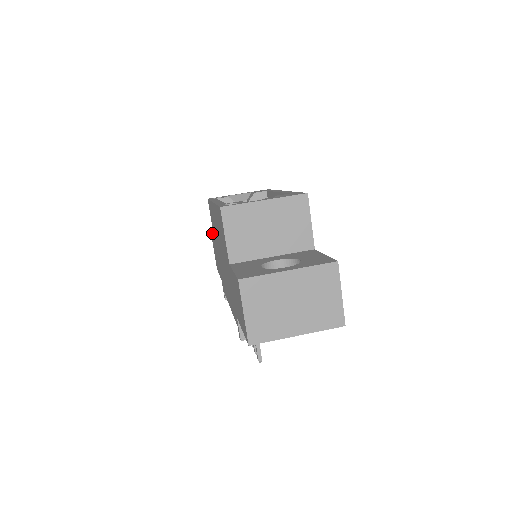
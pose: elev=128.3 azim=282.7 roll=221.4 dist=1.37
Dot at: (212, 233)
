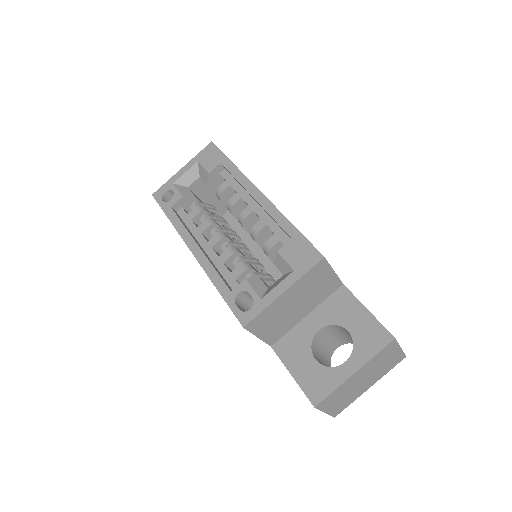
Dot at: occluded
